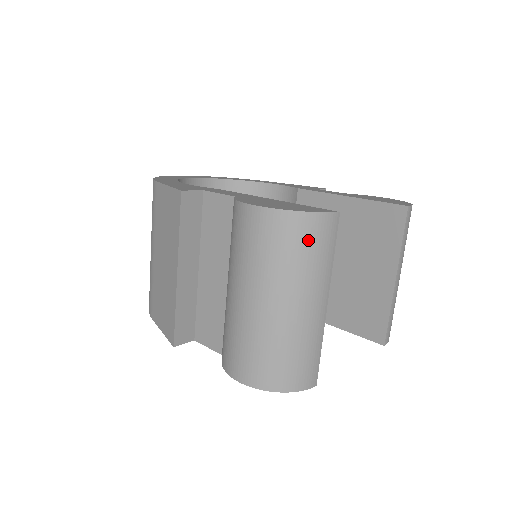
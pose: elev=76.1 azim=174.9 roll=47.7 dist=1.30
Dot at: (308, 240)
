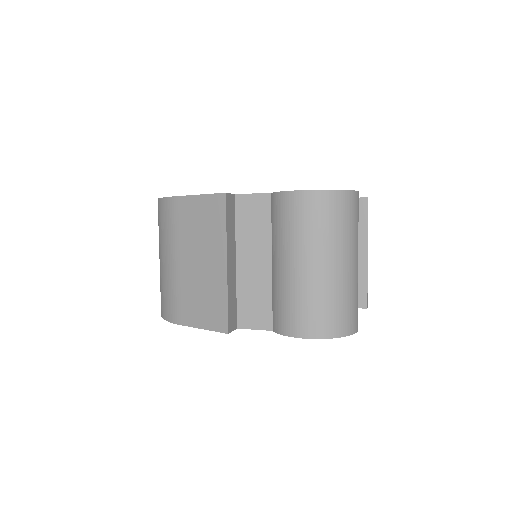
Dot at: (348, 211)
